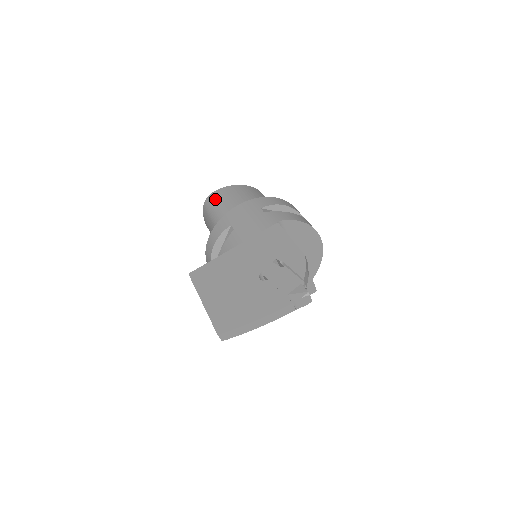
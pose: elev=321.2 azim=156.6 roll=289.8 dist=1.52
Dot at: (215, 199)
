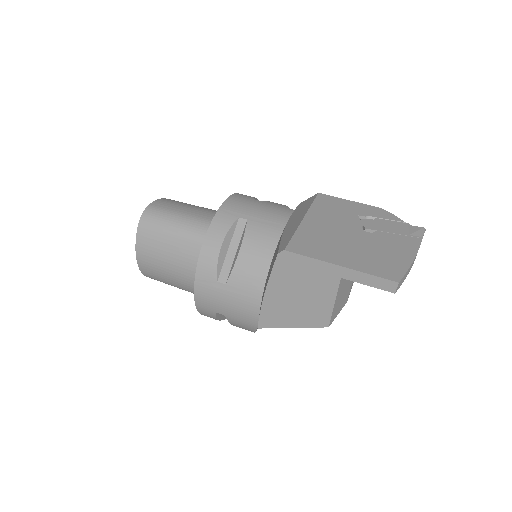
Dot at: (161, 210)
